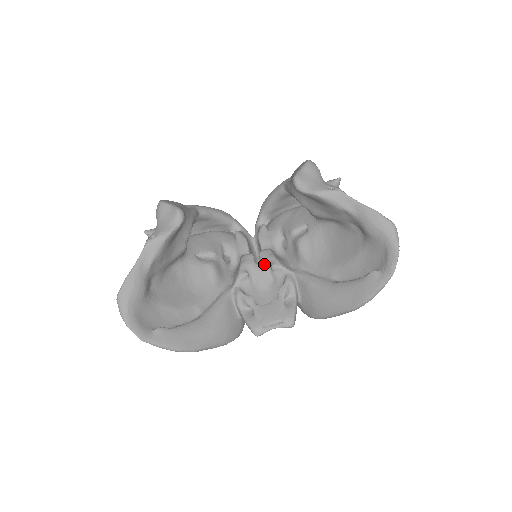
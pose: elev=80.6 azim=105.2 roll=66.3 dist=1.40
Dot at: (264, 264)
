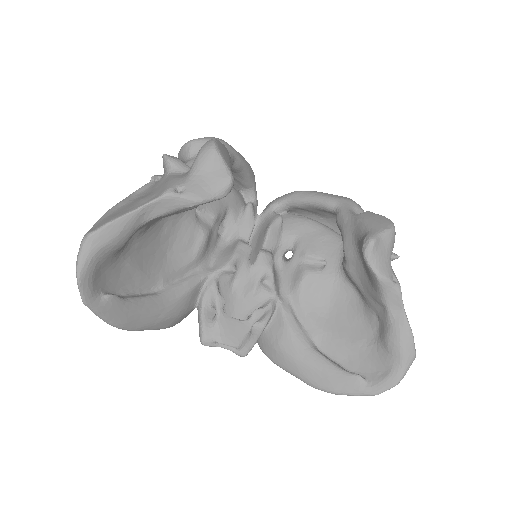
Dot at: (257, 269)
